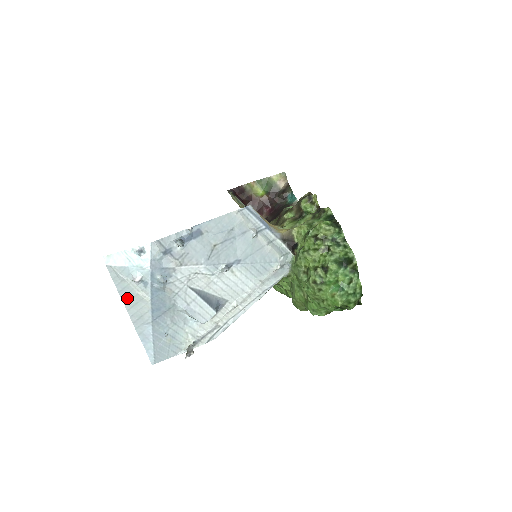
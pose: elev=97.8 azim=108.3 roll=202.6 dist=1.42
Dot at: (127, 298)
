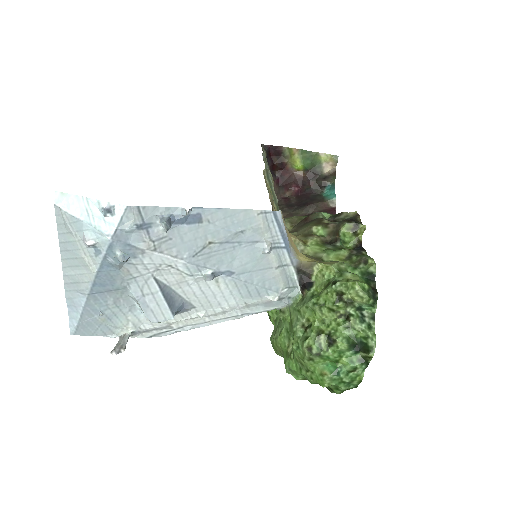
Dot at: (68, 254)
